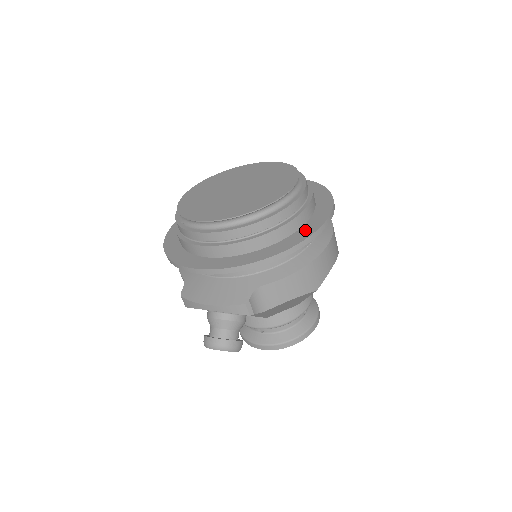
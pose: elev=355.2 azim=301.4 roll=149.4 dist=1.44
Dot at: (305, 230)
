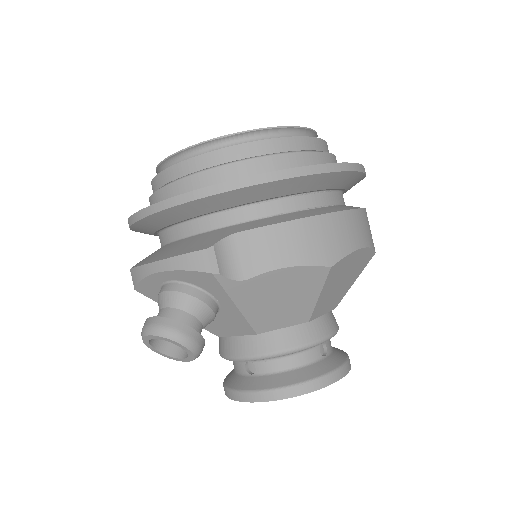
Dot at: occluded
